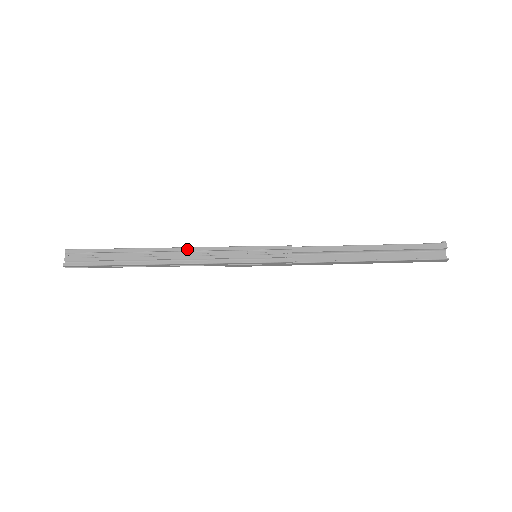
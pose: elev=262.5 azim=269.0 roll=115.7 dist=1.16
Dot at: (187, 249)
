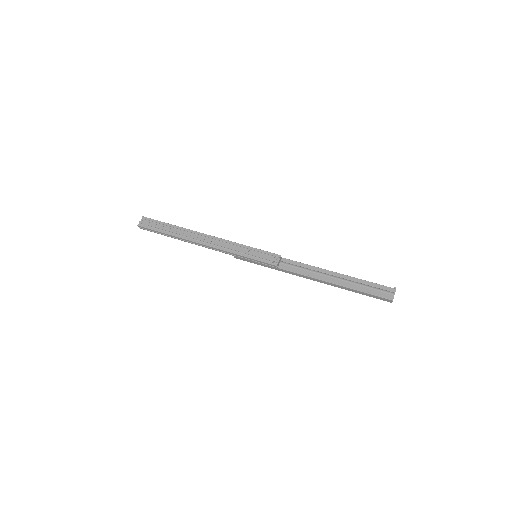
Dot at: (213, 237)
